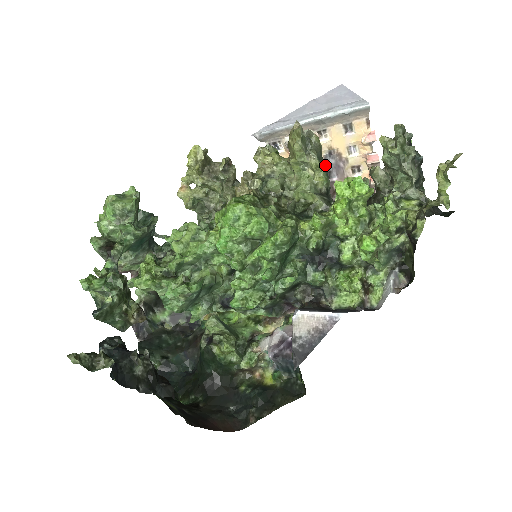
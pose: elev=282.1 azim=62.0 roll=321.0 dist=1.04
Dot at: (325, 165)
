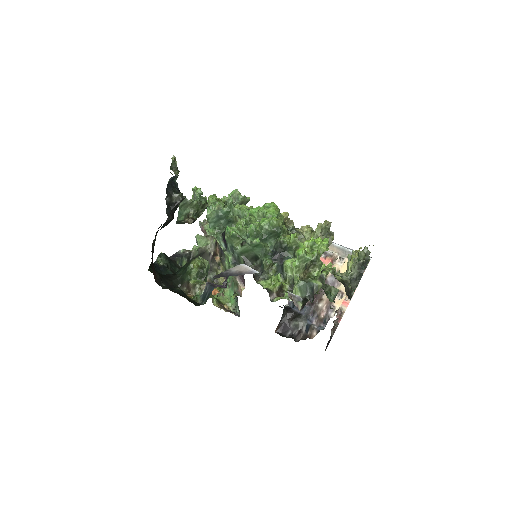
Dot at: (329, 279)
